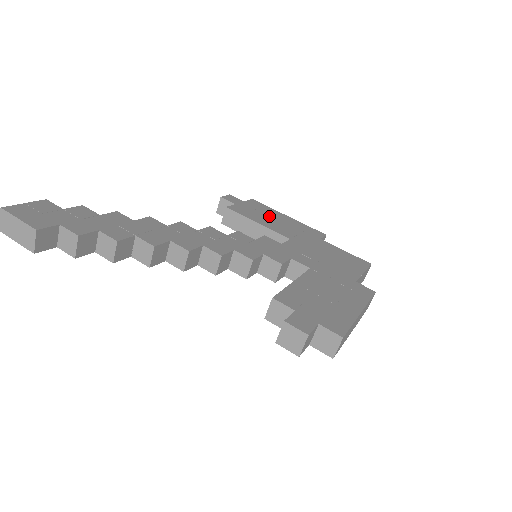
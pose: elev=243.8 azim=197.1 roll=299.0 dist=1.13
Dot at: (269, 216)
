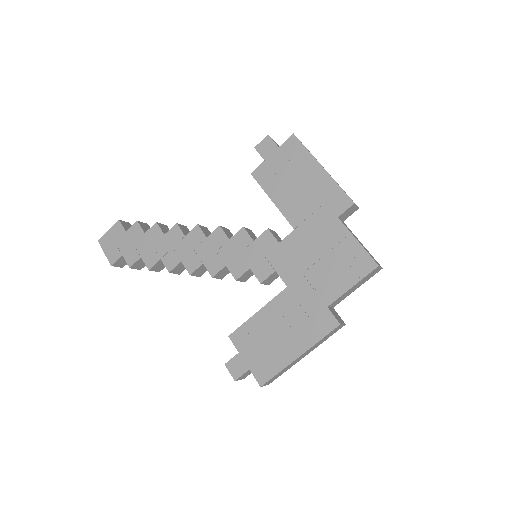
Dot at: (294, 177)
